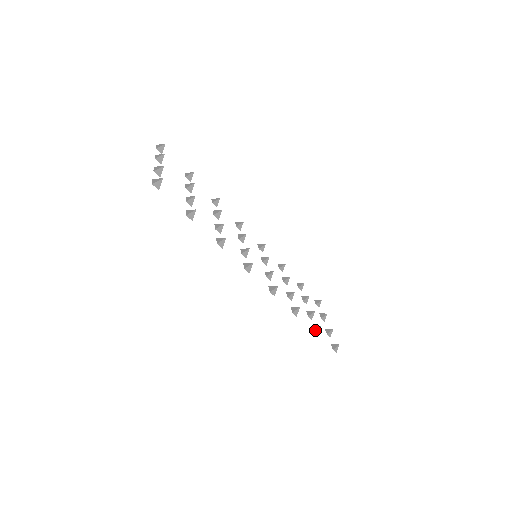
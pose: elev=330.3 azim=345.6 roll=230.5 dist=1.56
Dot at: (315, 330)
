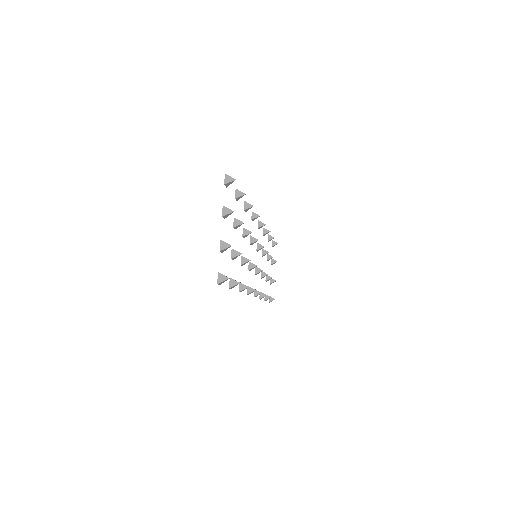
Dot at: (266, 300)
